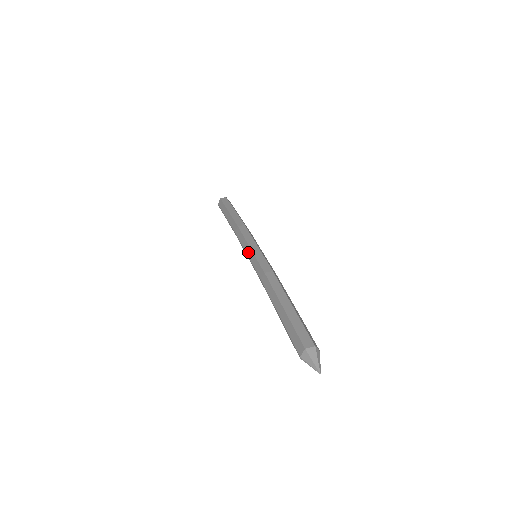
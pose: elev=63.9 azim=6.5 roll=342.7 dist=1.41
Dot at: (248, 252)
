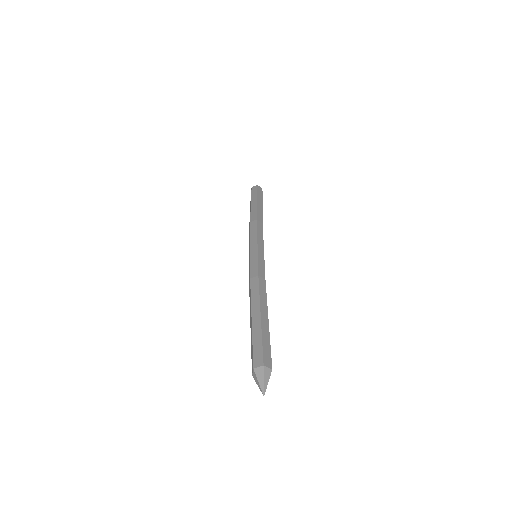
Dot at: (249, 252)
